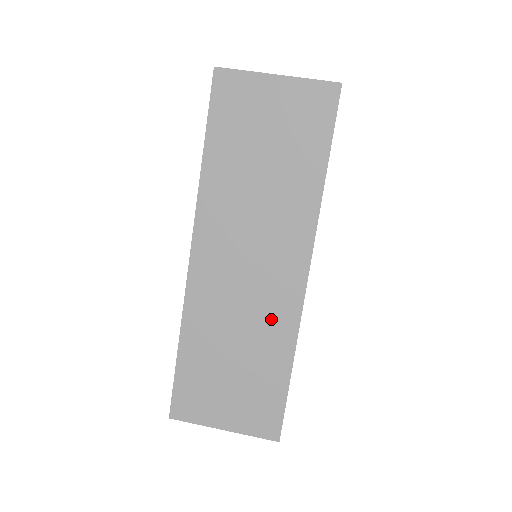
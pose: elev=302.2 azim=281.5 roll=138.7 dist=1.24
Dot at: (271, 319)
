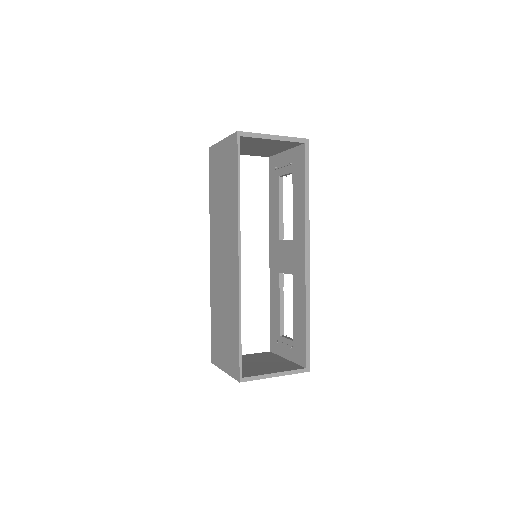
Dot at: (231, 291)
